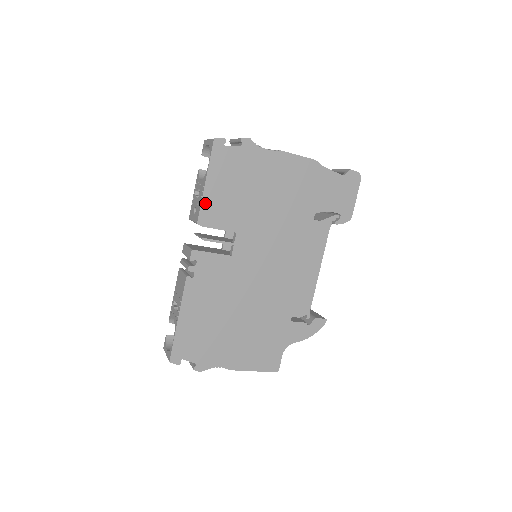
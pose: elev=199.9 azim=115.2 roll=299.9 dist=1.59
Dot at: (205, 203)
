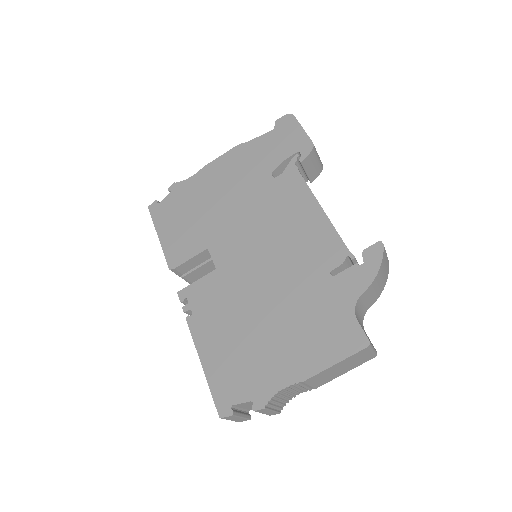
Dot at: (167, 251)
